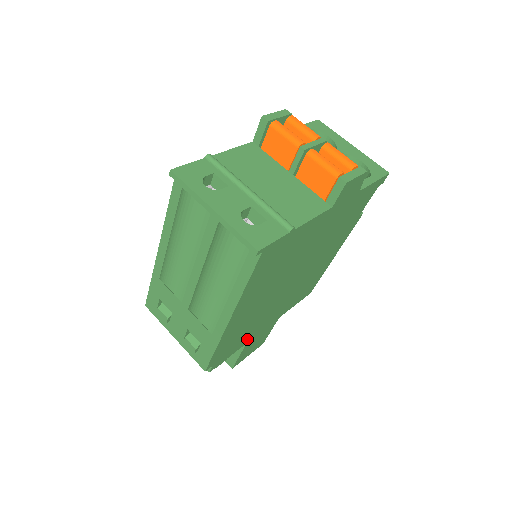
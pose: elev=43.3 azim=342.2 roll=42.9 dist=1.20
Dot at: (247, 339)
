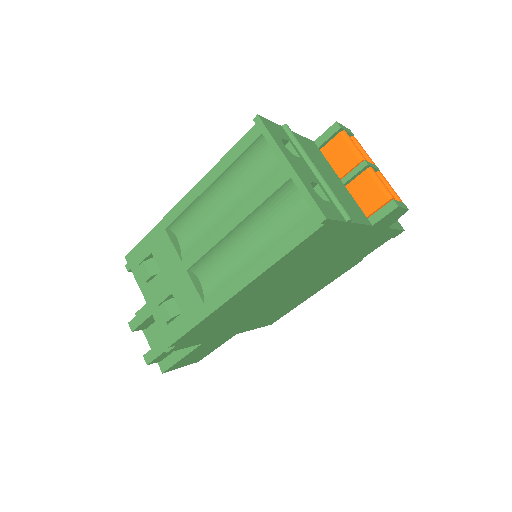
Dot at: (212, 336)
